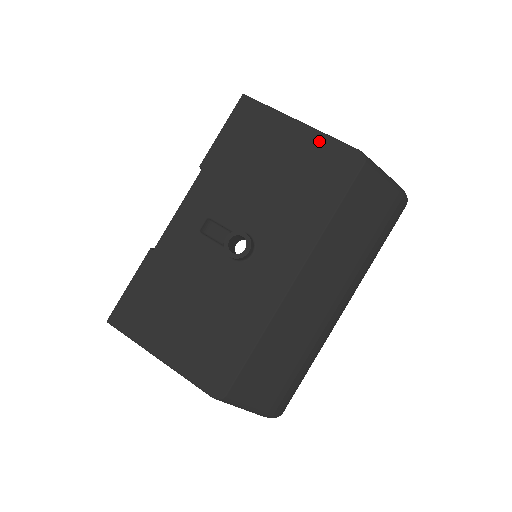
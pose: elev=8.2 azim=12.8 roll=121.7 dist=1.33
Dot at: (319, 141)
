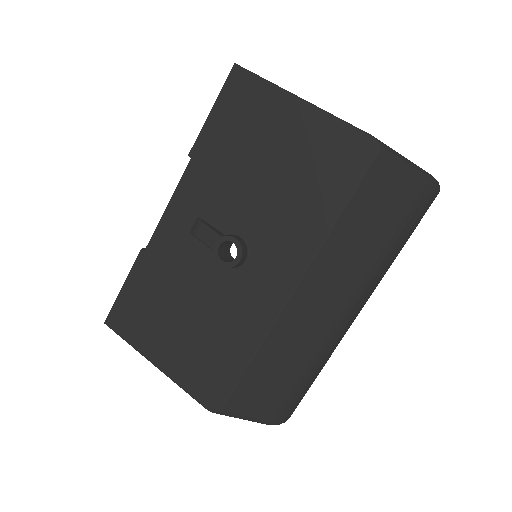
Dot at: (323, 124)
